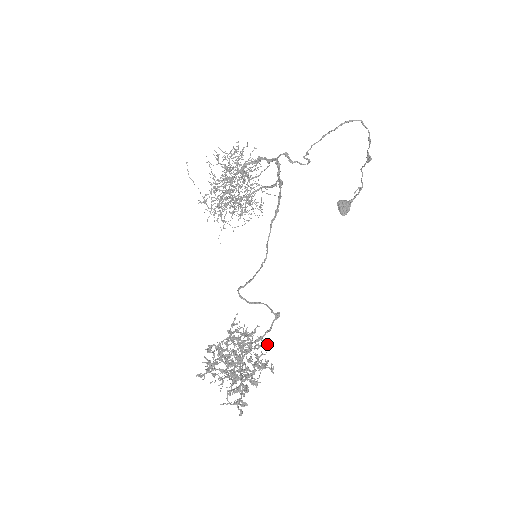
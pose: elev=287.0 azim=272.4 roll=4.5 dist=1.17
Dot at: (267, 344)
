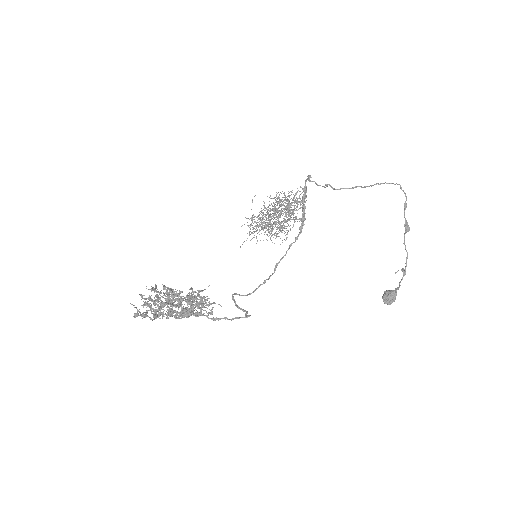
Dot at: occluded
